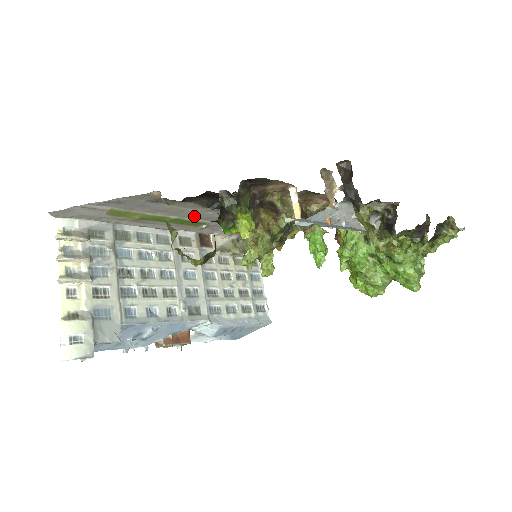
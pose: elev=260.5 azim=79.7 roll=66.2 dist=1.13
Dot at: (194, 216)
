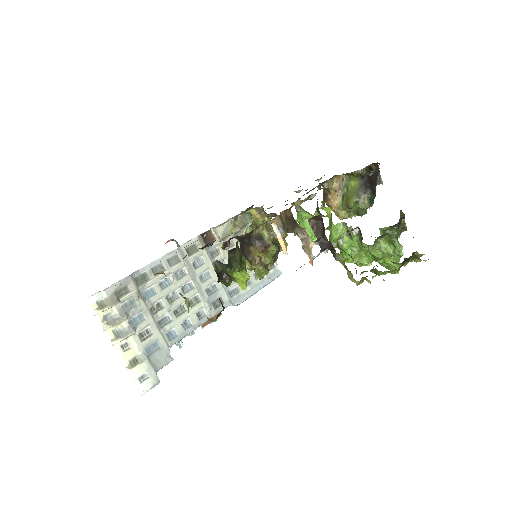
Dot at: occluded
